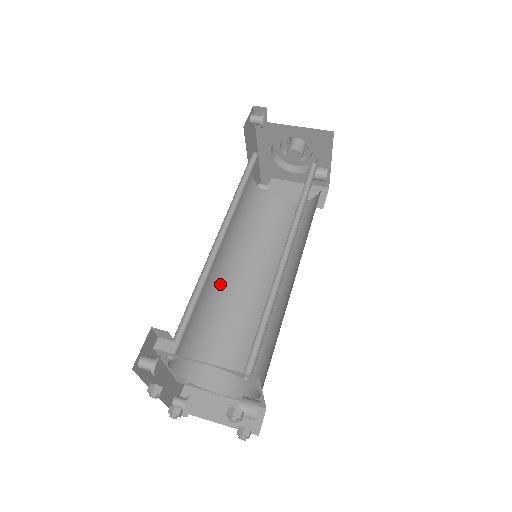
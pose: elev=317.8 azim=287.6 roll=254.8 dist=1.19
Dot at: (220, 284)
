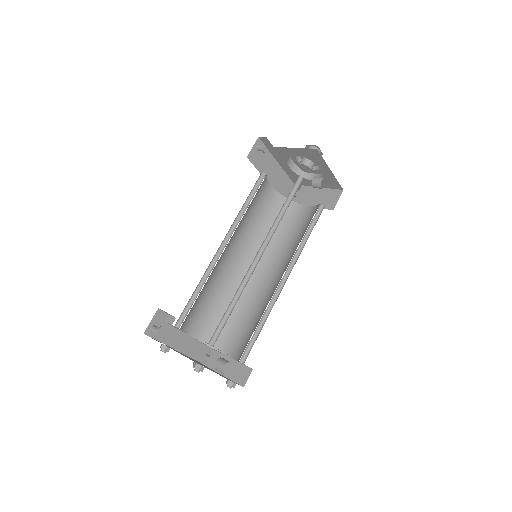
Dot at: (239, 277)
